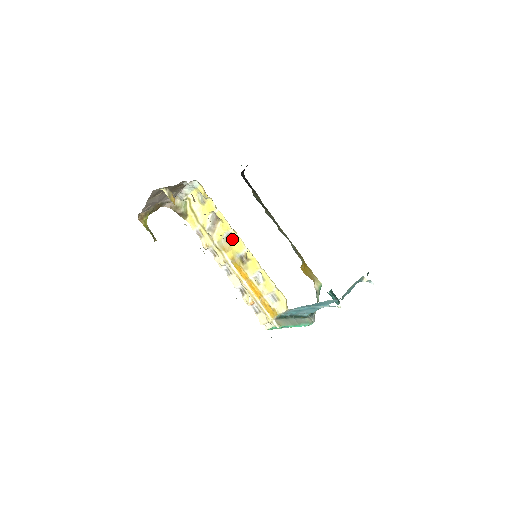
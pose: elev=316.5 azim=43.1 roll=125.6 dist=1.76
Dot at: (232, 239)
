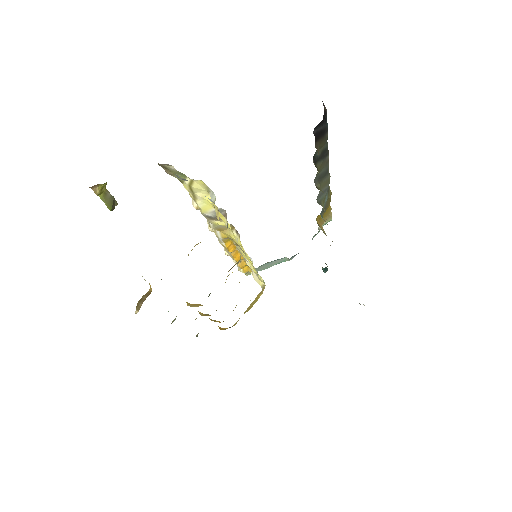
Dot at: (236, 231)
